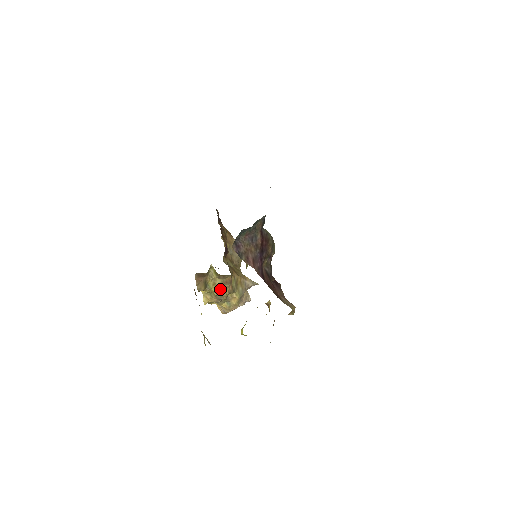
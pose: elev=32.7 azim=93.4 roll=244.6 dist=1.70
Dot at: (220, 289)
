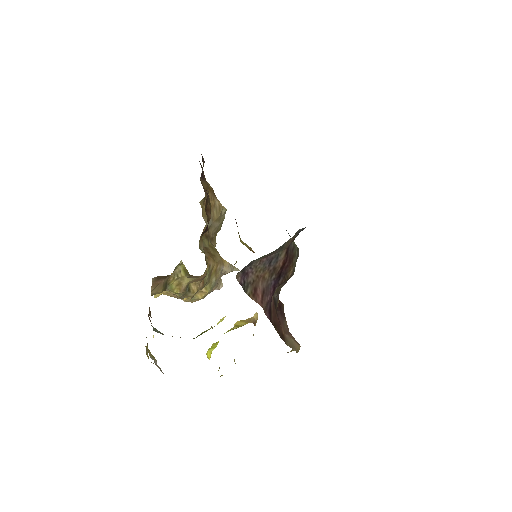
Dot at: (186, 288)
